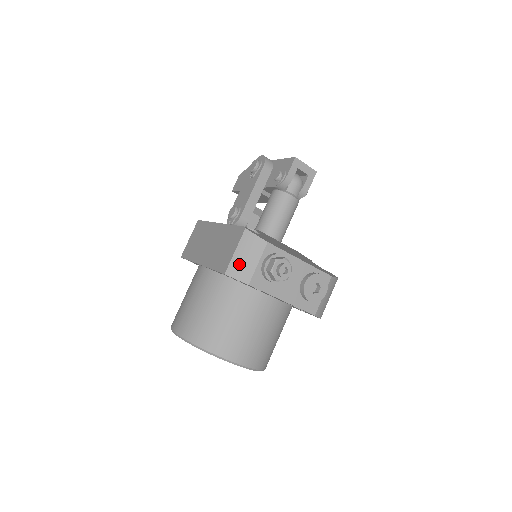
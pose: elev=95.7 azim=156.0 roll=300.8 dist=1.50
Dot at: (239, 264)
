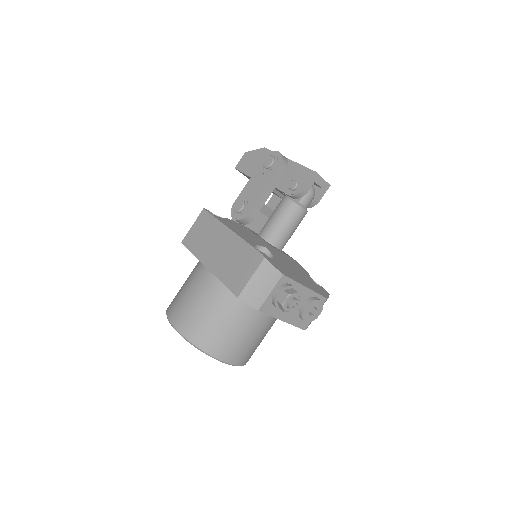
Dot at: (253, 291)
